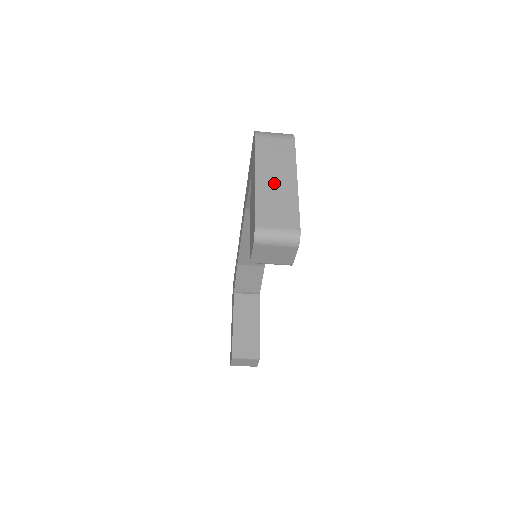
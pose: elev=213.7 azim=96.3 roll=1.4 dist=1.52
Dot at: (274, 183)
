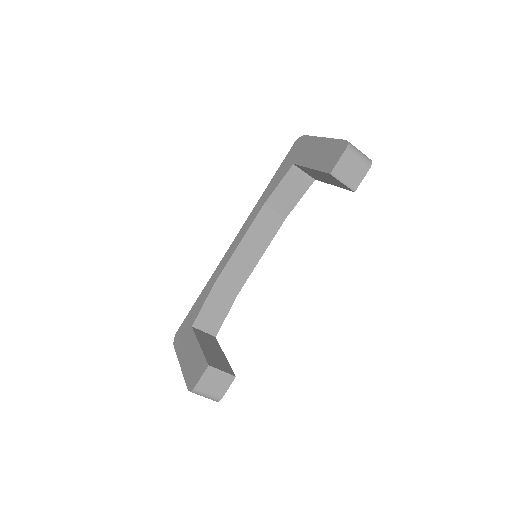
Dot at: occluded
